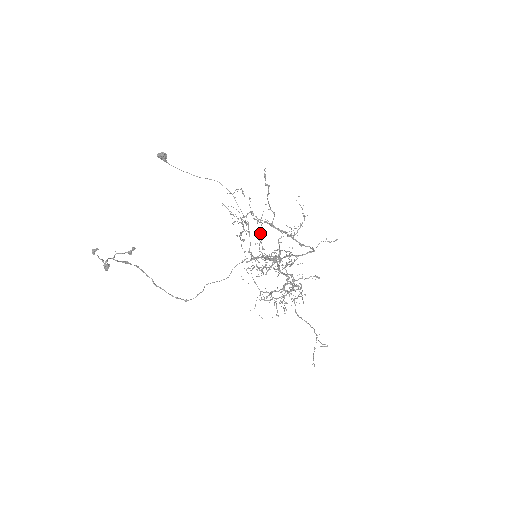
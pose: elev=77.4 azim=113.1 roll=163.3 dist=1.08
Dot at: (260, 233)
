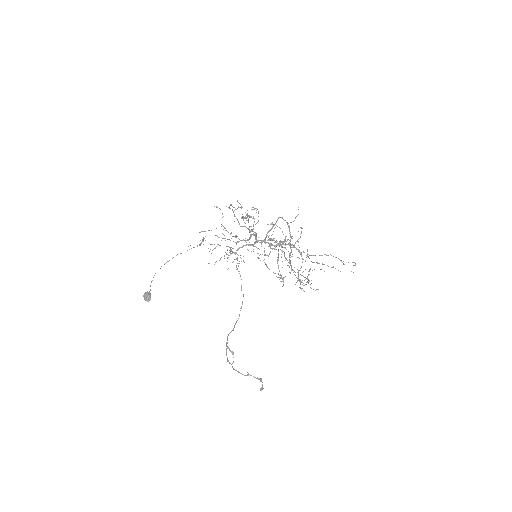
Dot at: (300, 281)
